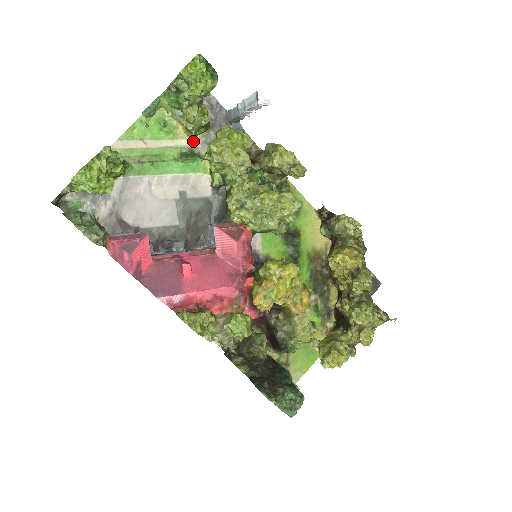
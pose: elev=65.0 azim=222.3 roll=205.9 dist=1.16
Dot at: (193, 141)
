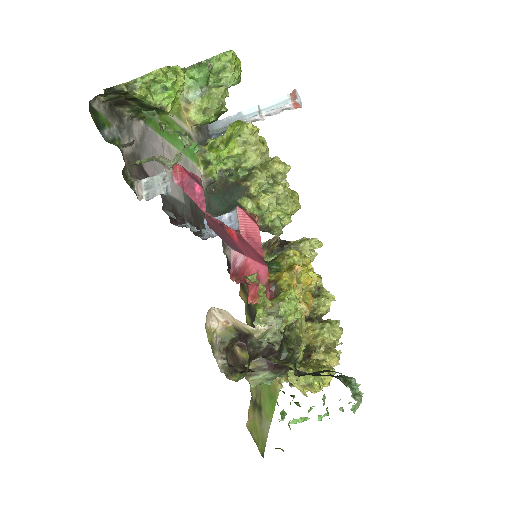
Dot at: (190, 131)
